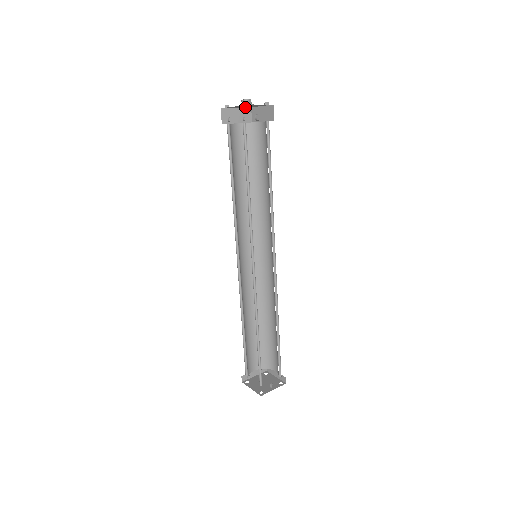
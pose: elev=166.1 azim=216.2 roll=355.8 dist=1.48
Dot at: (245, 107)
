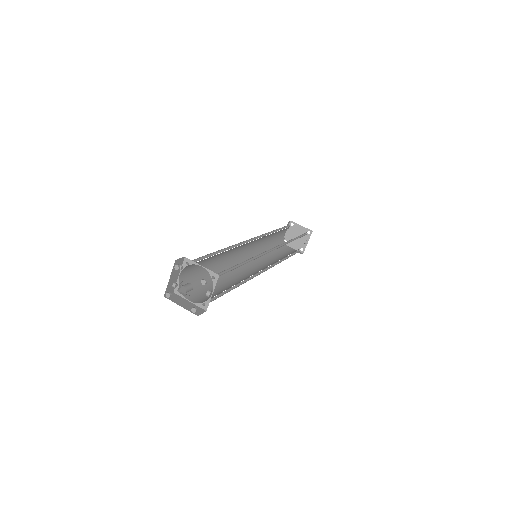
Dot at: occluded
